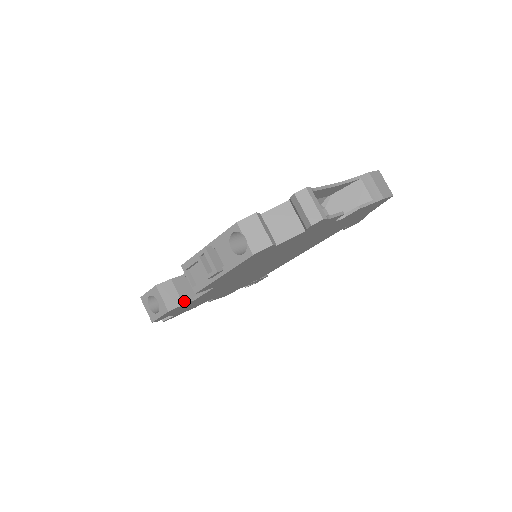
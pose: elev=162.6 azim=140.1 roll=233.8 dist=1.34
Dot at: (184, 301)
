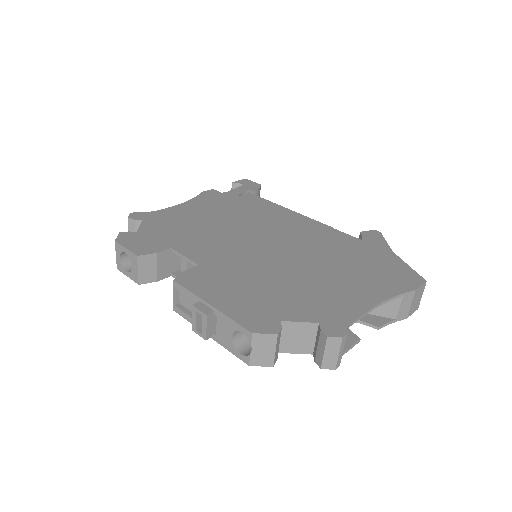
Dot at: (160, 277)
